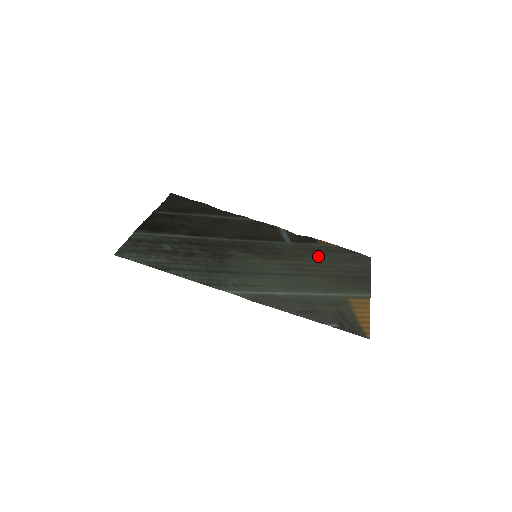
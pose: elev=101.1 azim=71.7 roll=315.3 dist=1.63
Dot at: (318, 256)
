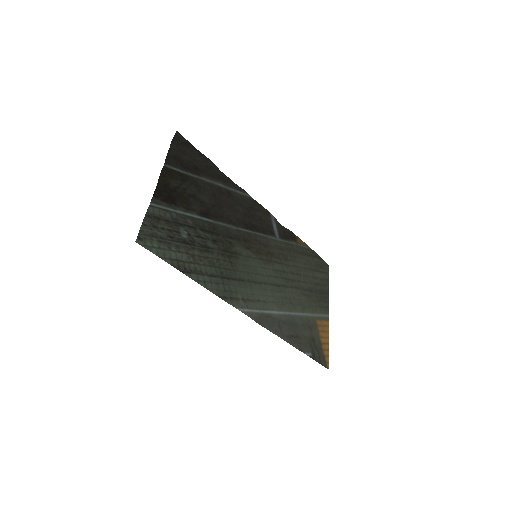
Dot at: (298, 260)
